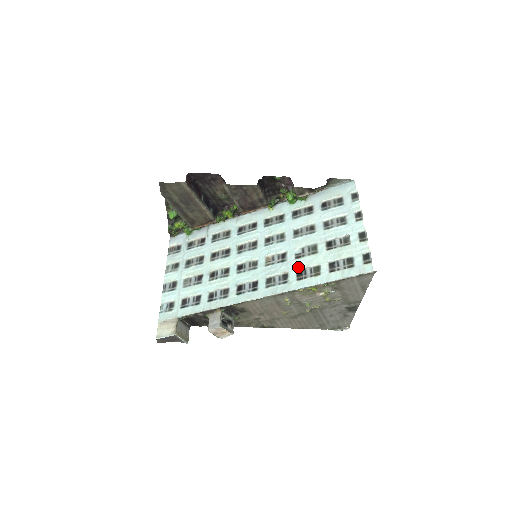
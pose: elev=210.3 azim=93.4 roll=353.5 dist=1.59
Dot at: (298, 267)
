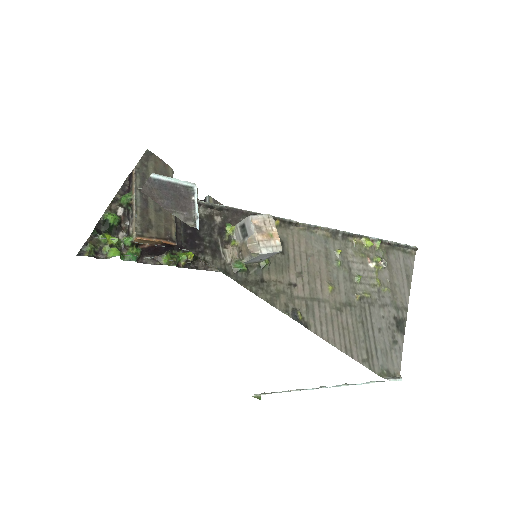
Dot at: occluded
